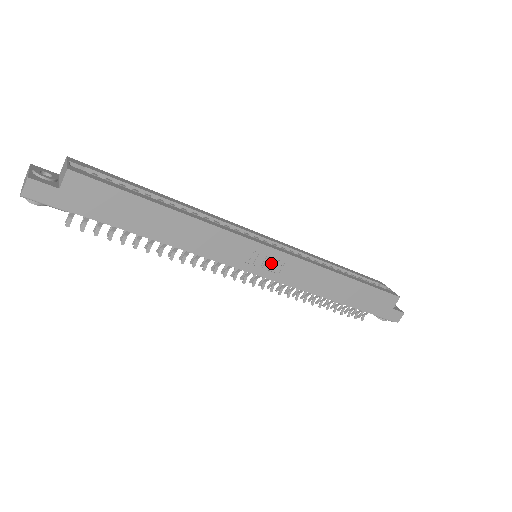
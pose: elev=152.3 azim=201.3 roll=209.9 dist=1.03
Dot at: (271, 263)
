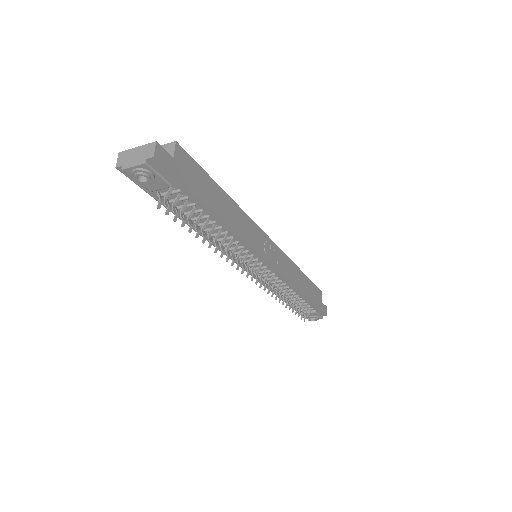
Dot at: (273, 254)
